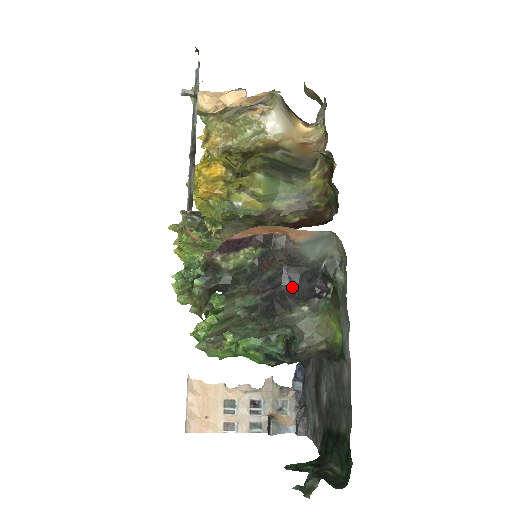
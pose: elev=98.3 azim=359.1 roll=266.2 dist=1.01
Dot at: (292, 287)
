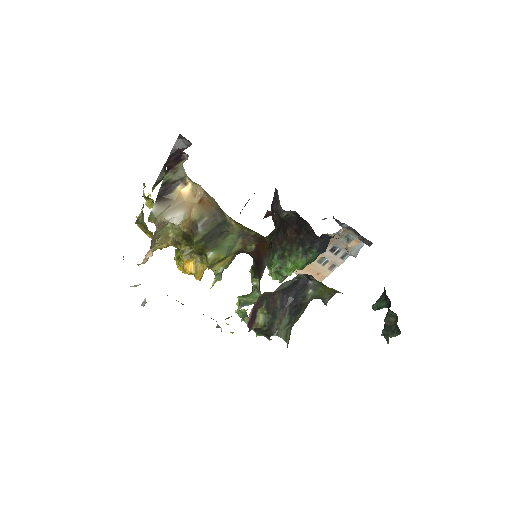
Dot at: (294, 293)
